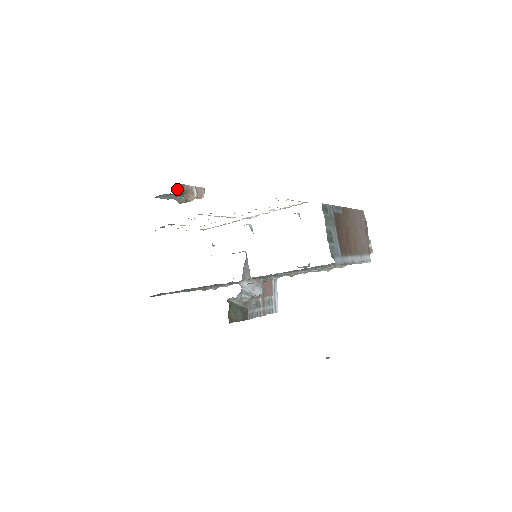
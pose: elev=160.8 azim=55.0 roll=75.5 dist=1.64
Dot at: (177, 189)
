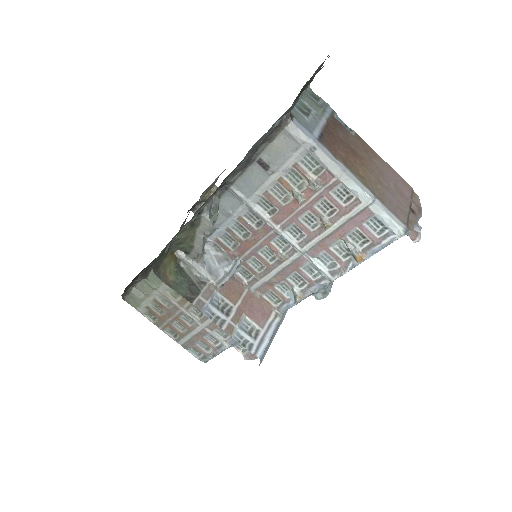
Dot at: (211, 190)
